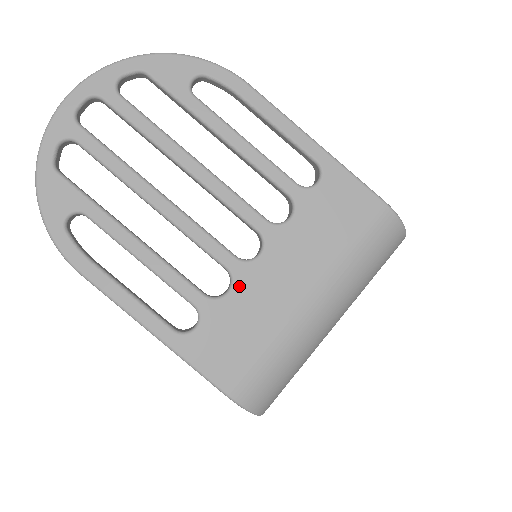
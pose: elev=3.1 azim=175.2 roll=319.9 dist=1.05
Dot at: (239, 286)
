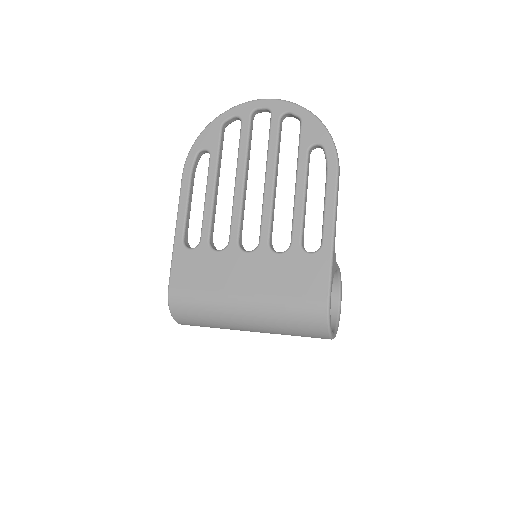
Dot at: (224, 254)
